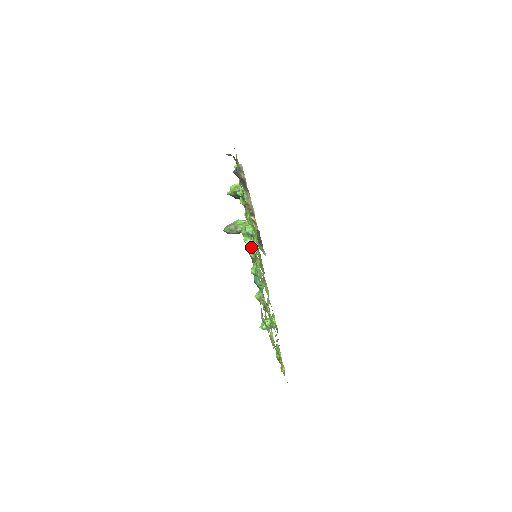
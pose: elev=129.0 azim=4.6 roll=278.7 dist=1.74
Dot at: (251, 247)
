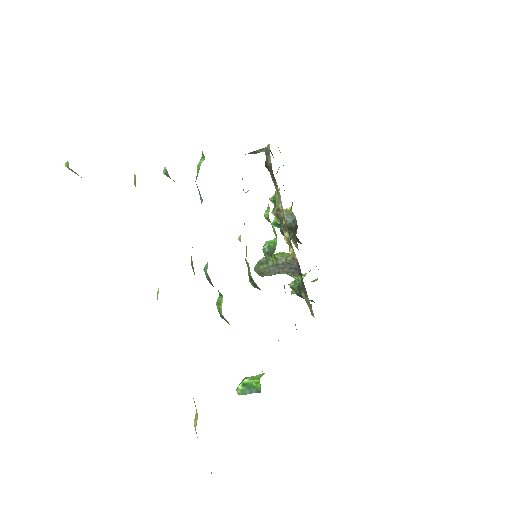
Dot at: (199, 167)
